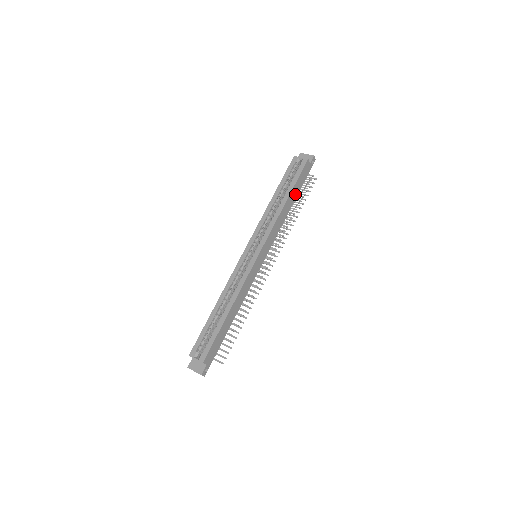
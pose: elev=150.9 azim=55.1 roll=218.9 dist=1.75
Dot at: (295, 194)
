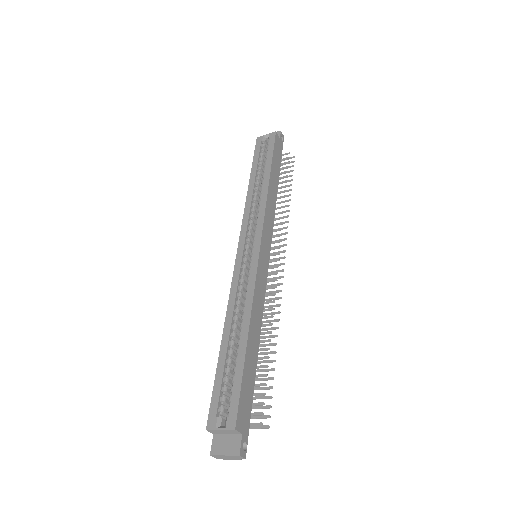
Dot at: (276, 173)
